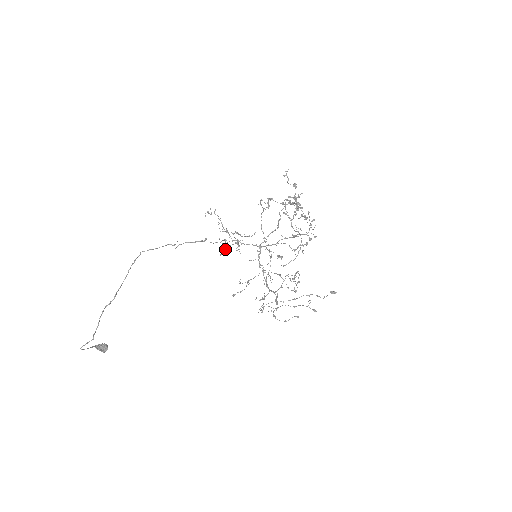
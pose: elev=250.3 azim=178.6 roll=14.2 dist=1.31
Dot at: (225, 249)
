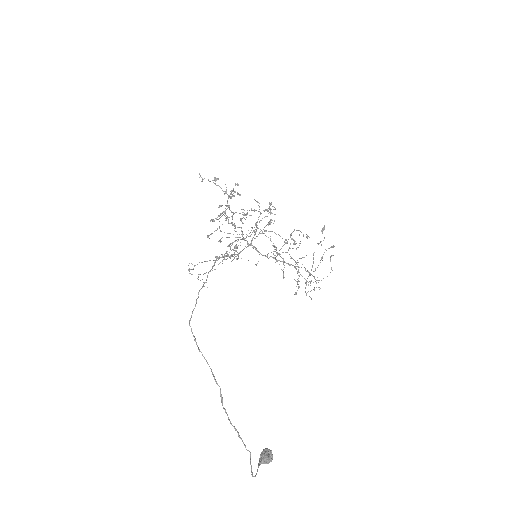
Dot at: (236, 248)
